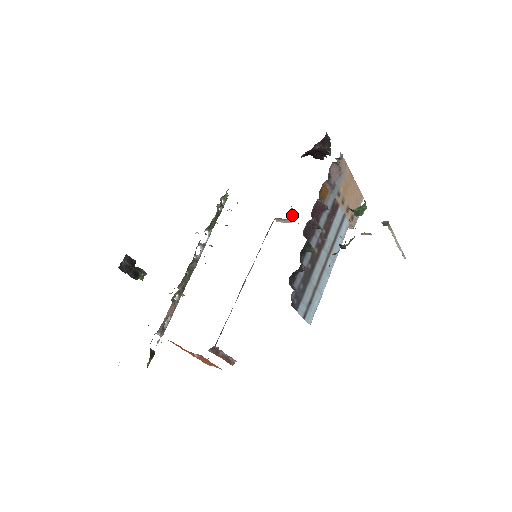
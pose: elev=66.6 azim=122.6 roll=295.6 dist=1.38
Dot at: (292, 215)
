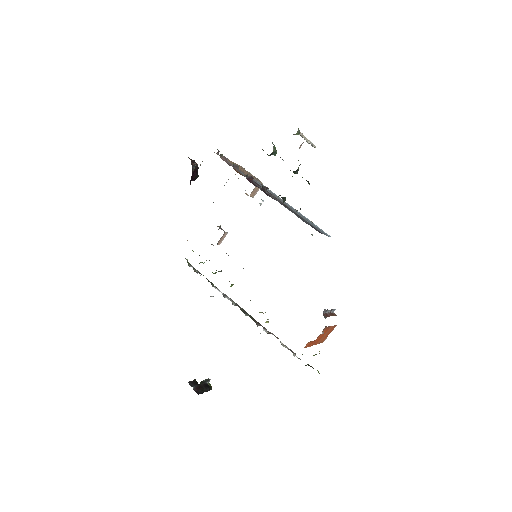
Dot at: (222, 229)
